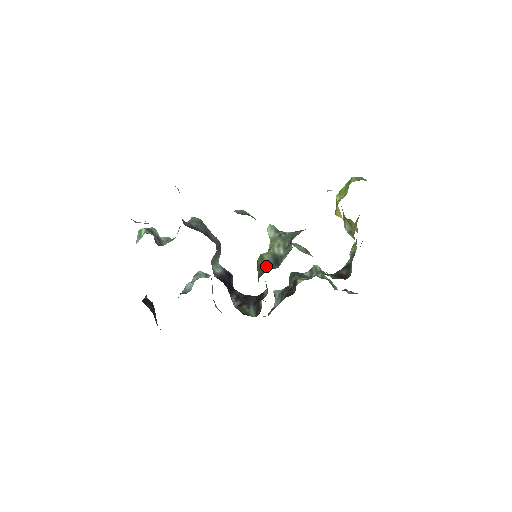
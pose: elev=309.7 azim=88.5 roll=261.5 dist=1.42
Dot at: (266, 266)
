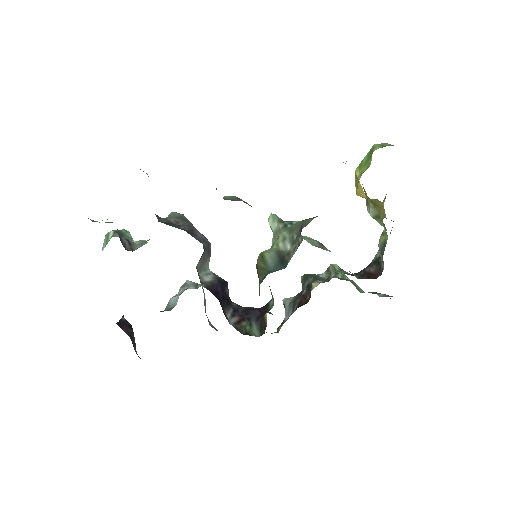
Dot at: (268, 267)
